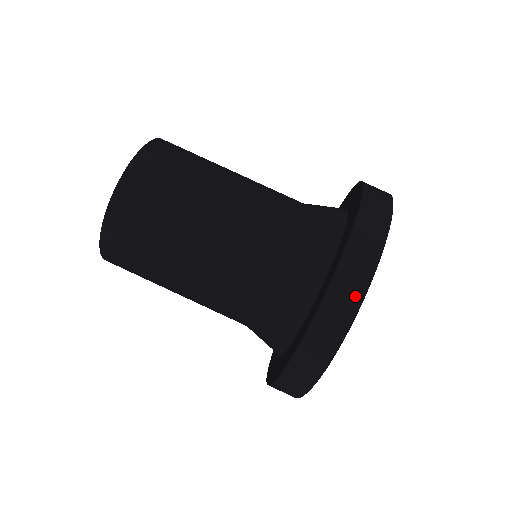
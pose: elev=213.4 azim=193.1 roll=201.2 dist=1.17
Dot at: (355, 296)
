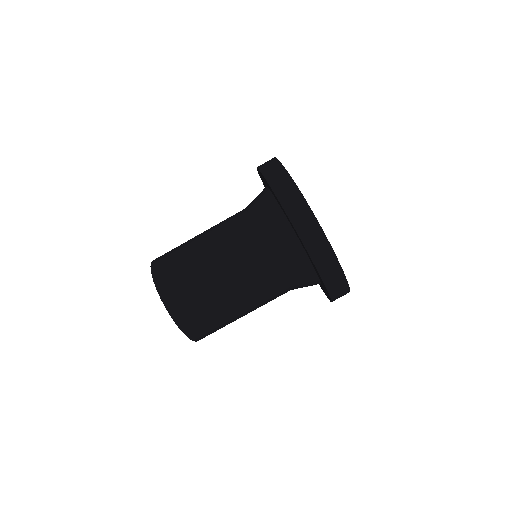
Dot at: (279, 170)
